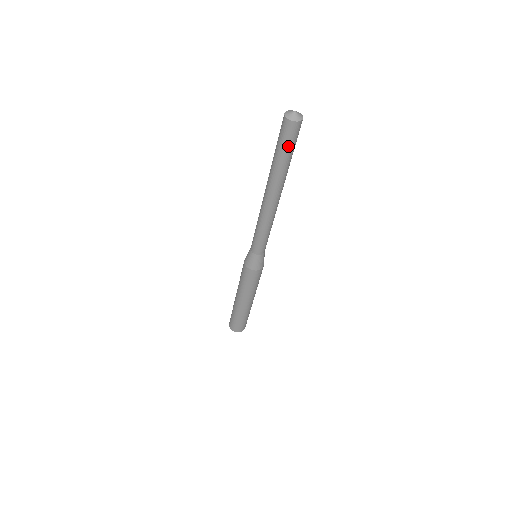
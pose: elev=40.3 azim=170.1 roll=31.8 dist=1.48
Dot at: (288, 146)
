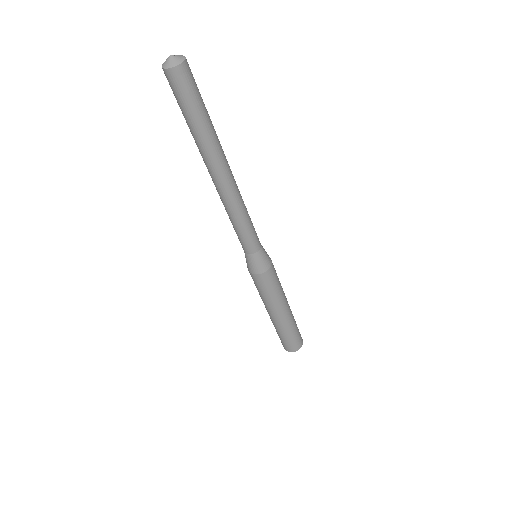
Dot at: (185, 104)
